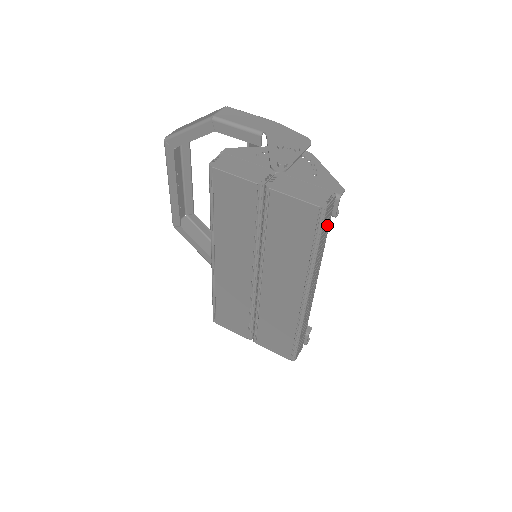
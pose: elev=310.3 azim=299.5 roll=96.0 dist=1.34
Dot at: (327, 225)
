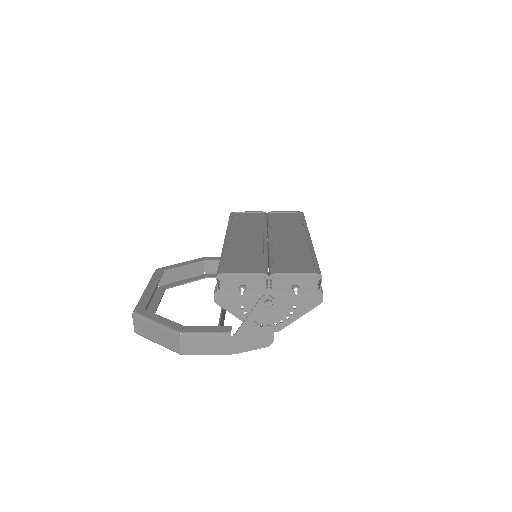
Dot at: occluded
